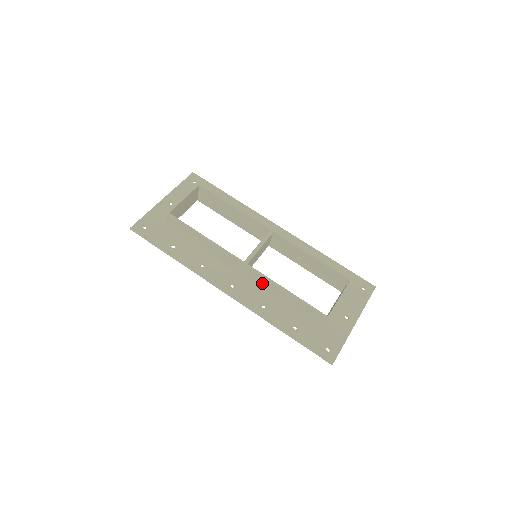
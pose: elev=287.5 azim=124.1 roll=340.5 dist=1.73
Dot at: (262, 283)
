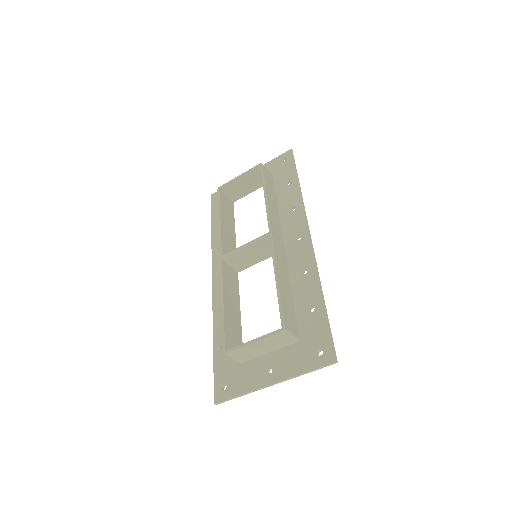
Dot at: (228, 285)
